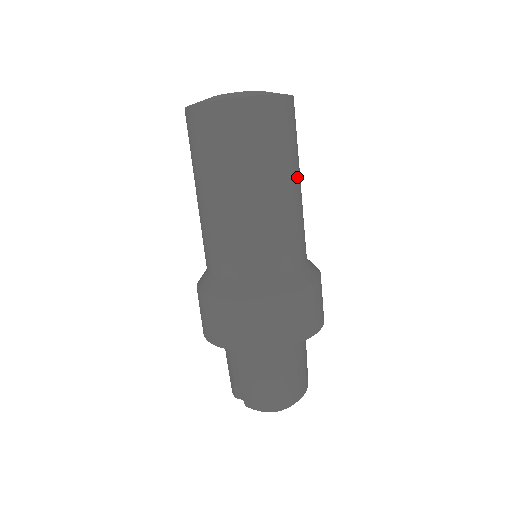
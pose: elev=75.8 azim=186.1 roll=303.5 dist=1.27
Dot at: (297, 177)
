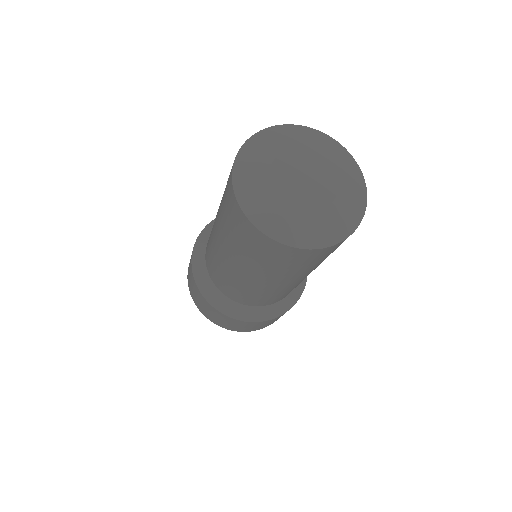
Dot at: occluded
